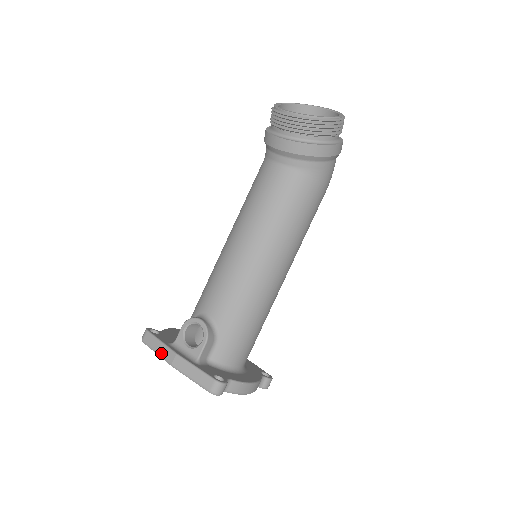
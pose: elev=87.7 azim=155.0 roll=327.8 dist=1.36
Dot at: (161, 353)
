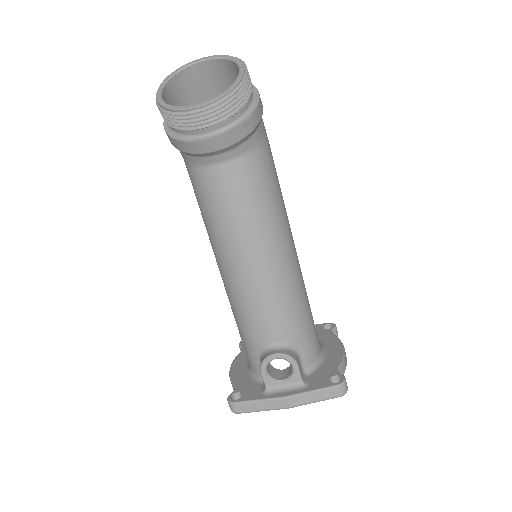
Dot at: (268, 408)
